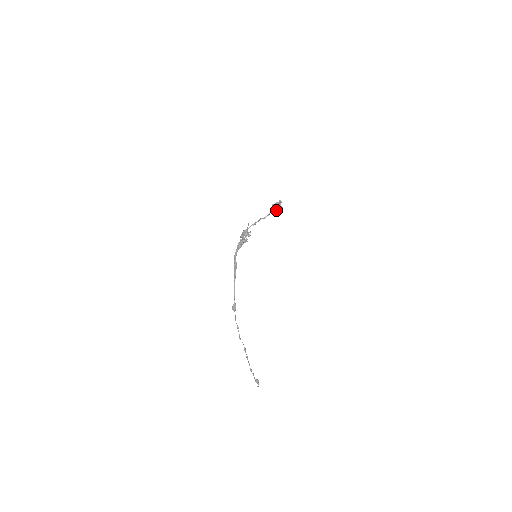
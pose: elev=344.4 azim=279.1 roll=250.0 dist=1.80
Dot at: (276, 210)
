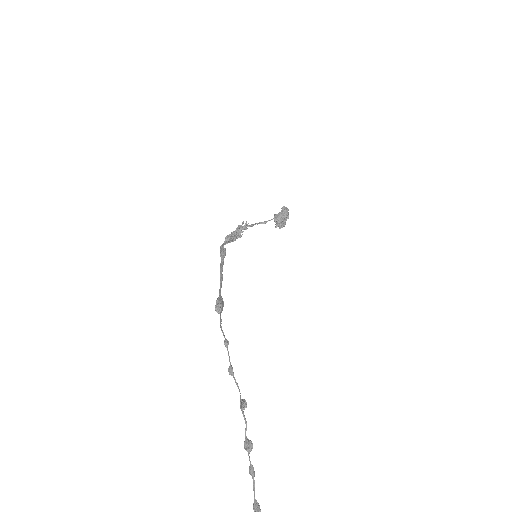
Dot at: (281, 215)
